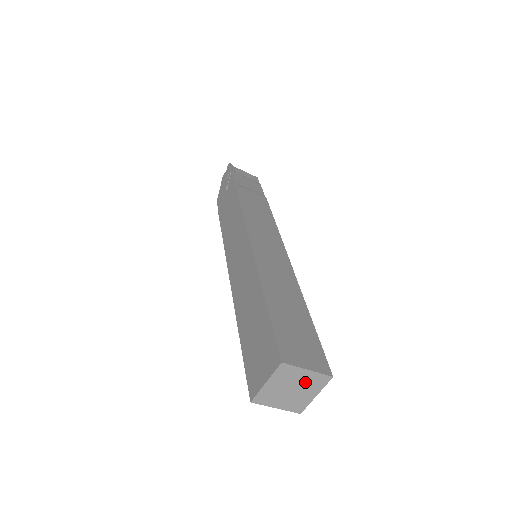
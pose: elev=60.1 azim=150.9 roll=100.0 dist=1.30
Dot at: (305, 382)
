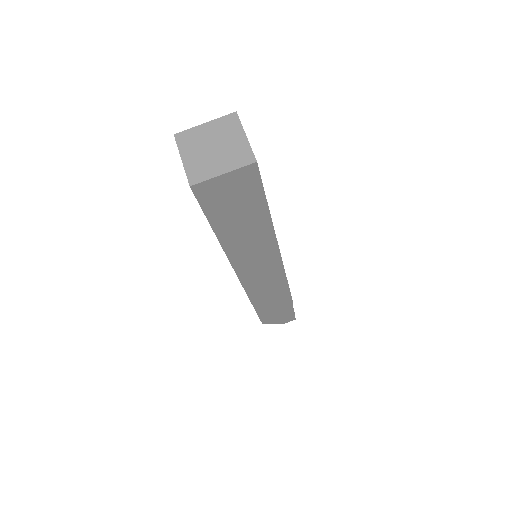
Dot at: (231, 148)
